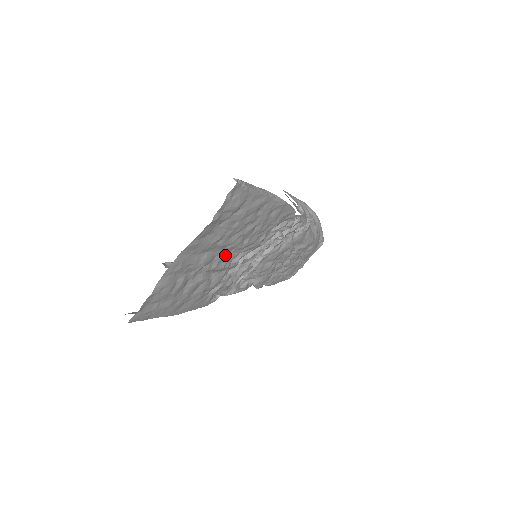
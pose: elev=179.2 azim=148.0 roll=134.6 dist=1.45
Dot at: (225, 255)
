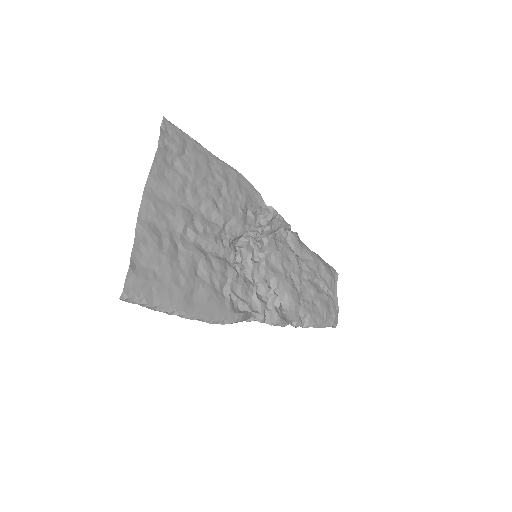
Dot at: (206, 222)
